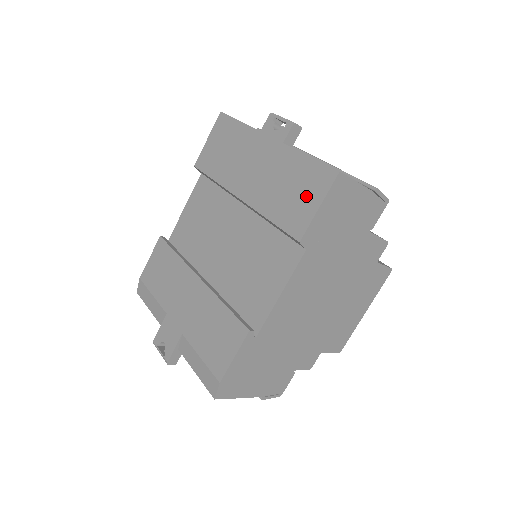
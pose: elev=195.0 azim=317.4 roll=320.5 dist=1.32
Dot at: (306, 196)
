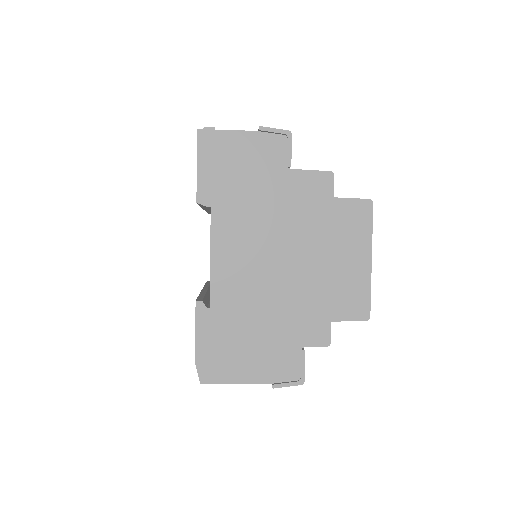
Dot at: occluded
